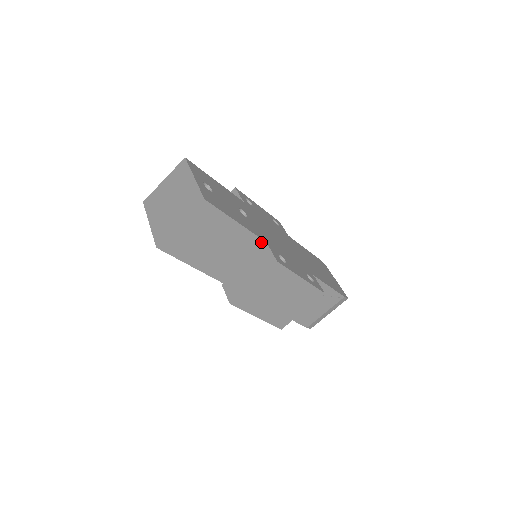
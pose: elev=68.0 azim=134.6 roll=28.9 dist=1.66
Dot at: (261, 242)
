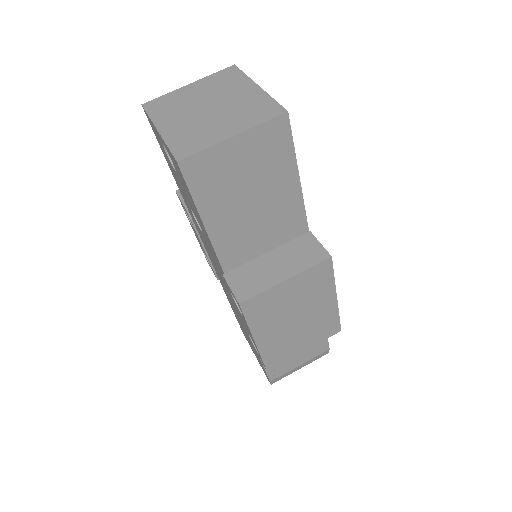
Dot at: (303, 226)
